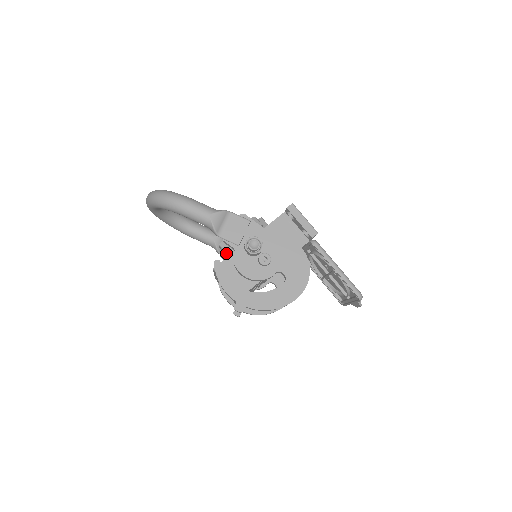
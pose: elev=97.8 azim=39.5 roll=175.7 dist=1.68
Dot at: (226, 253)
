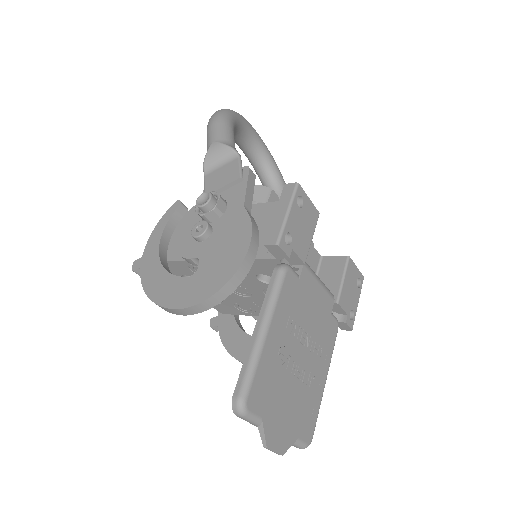
Dot at: occluded
